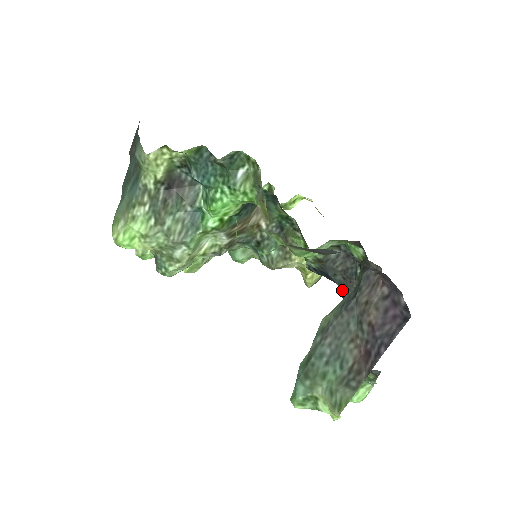
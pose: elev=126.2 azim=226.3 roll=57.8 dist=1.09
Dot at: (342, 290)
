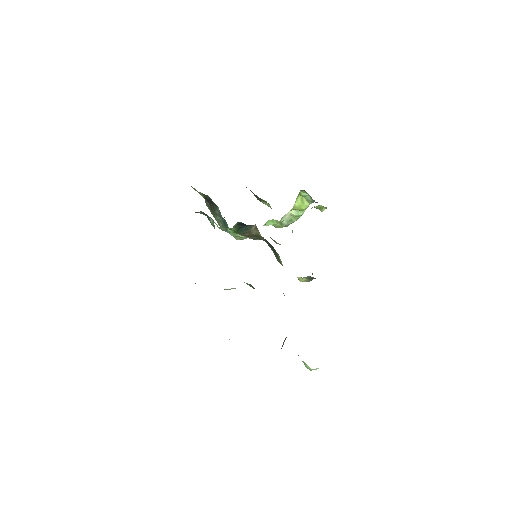
Dot at: occluded
